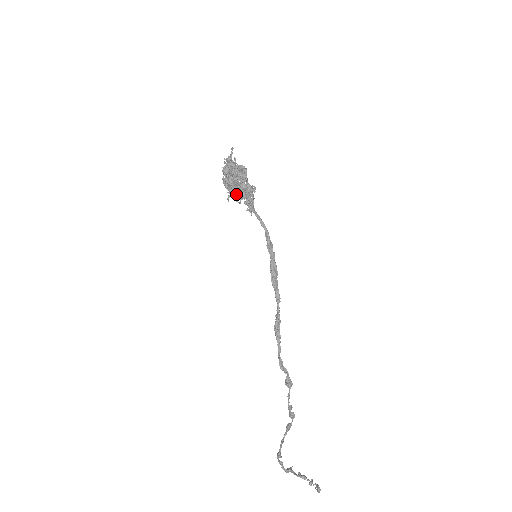
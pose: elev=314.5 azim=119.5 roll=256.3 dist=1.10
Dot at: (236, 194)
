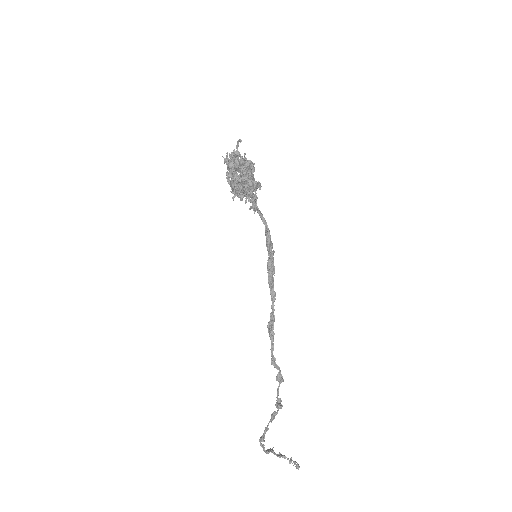
Dot at: (241, 192)
